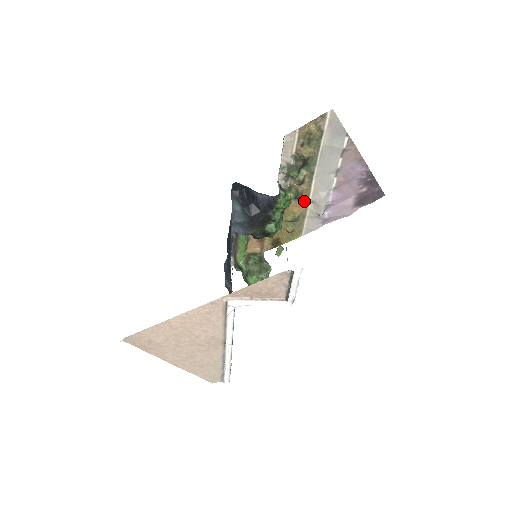
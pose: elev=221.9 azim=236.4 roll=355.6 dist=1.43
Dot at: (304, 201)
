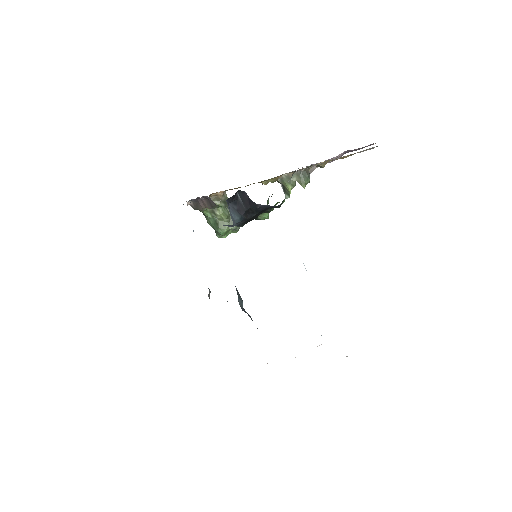
Dot at: occluded
